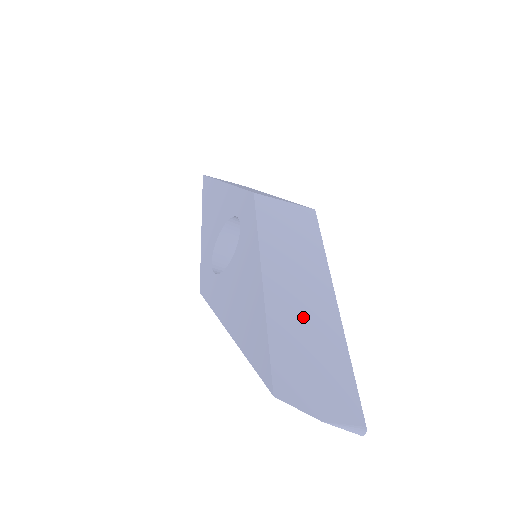
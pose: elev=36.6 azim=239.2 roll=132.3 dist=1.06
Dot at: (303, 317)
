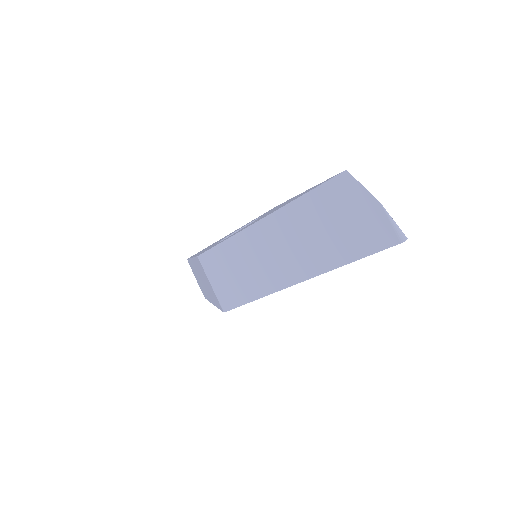
Dot at: occluded
